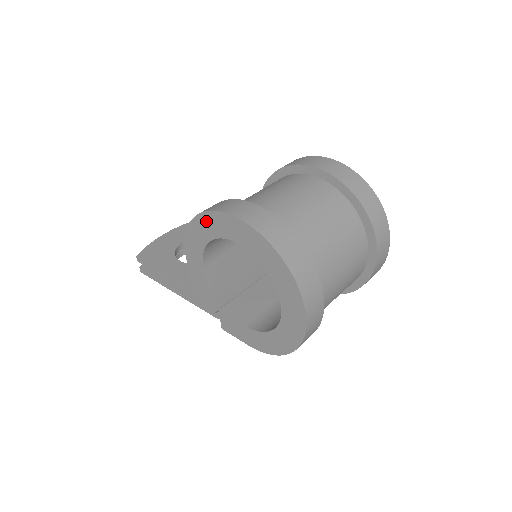
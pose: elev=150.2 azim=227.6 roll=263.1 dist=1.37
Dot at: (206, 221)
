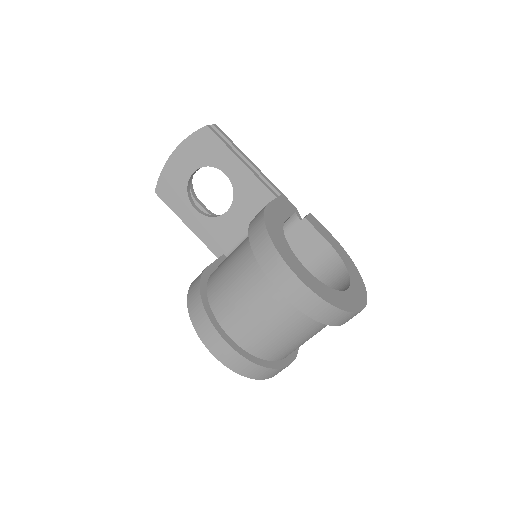
Dot at: occluded
